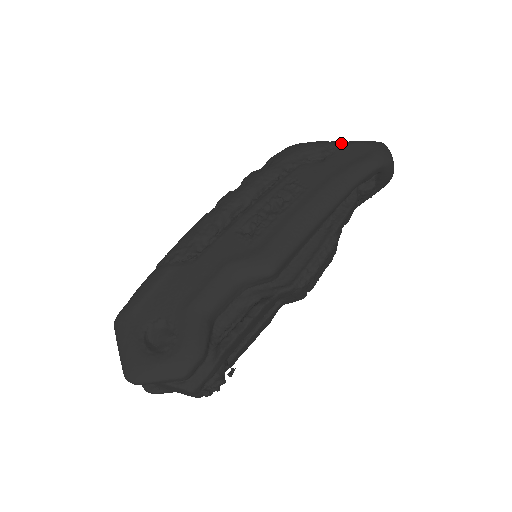
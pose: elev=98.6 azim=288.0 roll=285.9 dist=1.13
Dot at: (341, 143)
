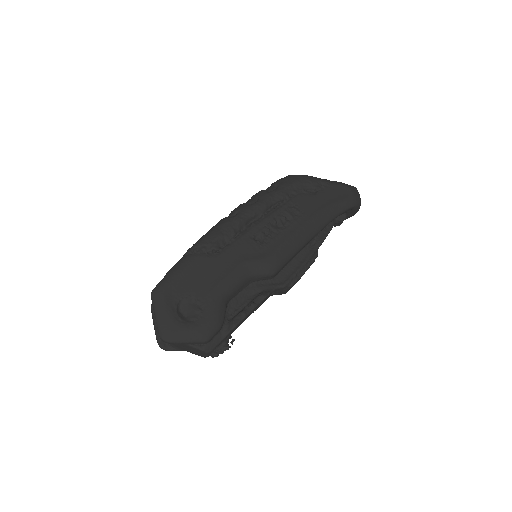
Dot at: (329, 182)
